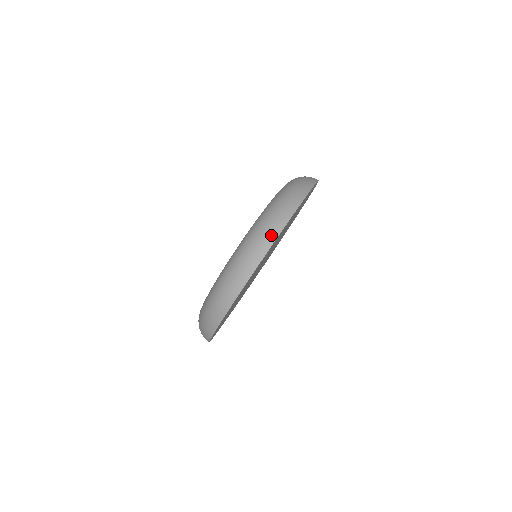
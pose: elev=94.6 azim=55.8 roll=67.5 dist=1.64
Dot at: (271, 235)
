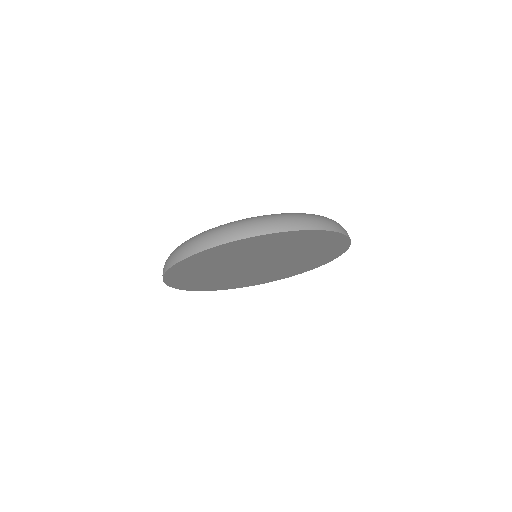
Dot at: (218, 240)
